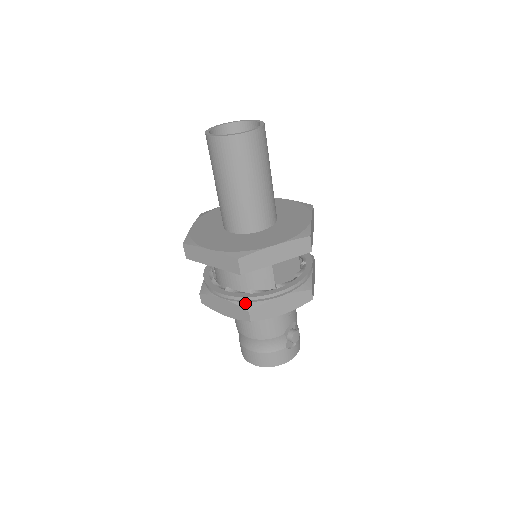
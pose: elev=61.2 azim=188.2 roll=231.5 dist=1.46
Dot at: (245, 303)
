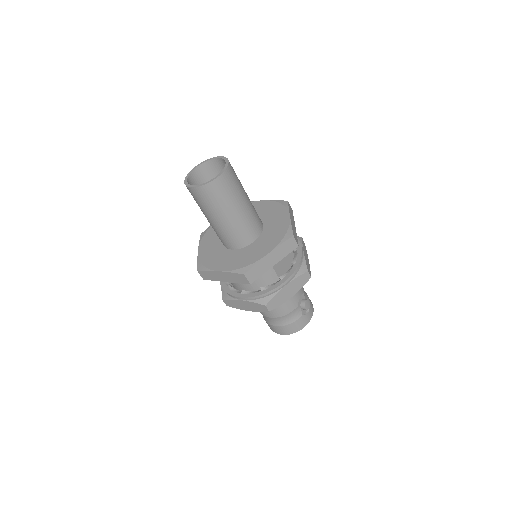
Dot at: (260, 299)
